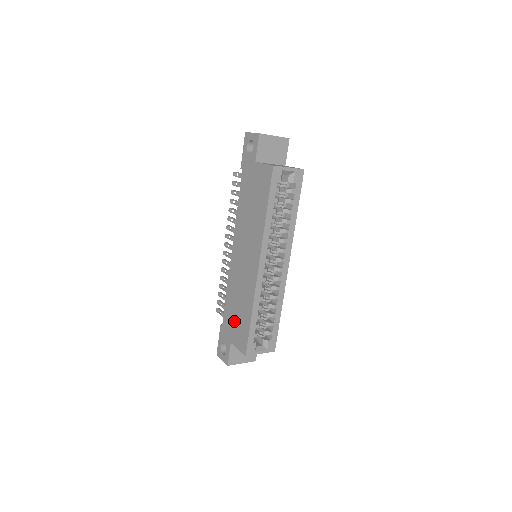
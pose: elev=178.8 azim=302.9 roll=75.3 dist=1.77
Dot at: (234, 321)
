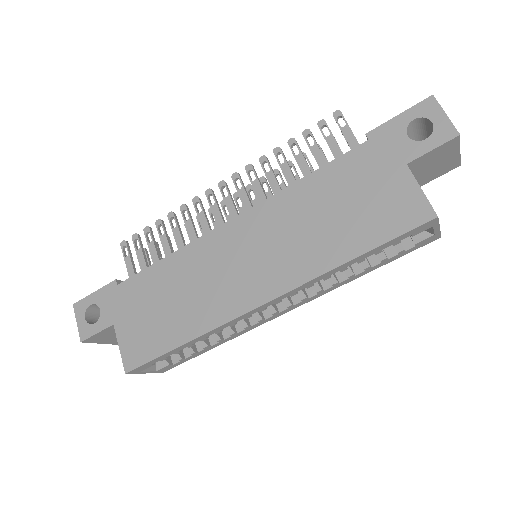
Dot at: (146, 308)
